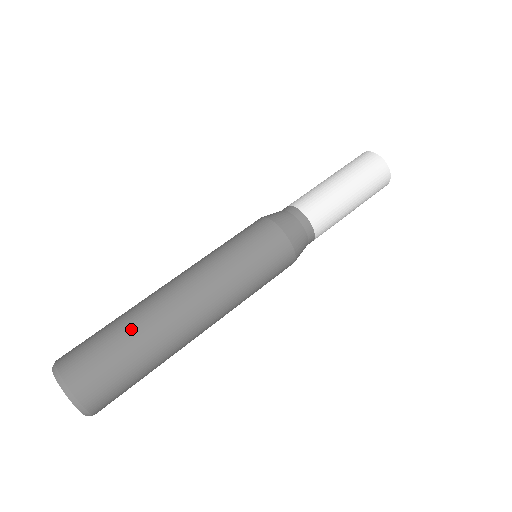
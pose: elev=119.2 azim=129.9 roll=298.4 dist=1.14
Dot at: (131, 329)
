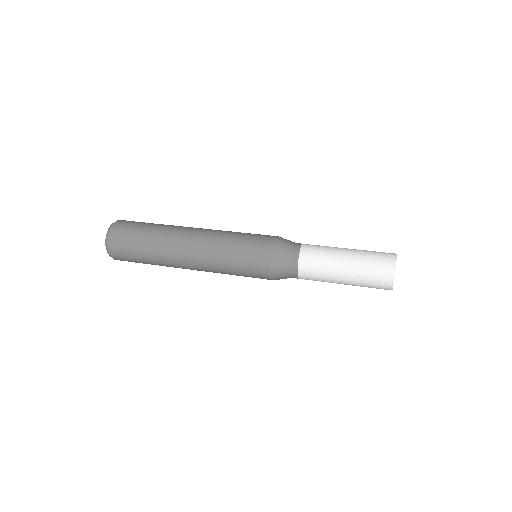
Dot at: (151, 241)
